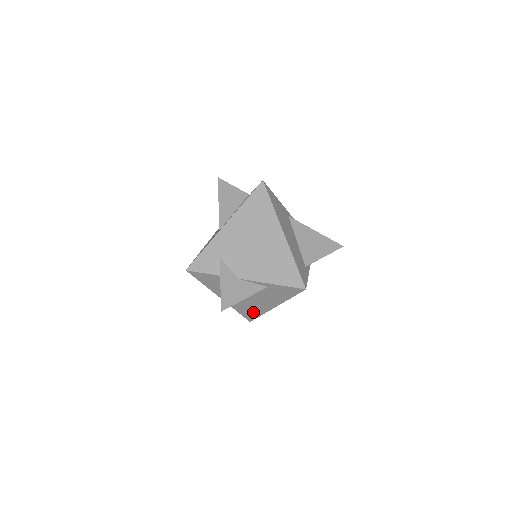
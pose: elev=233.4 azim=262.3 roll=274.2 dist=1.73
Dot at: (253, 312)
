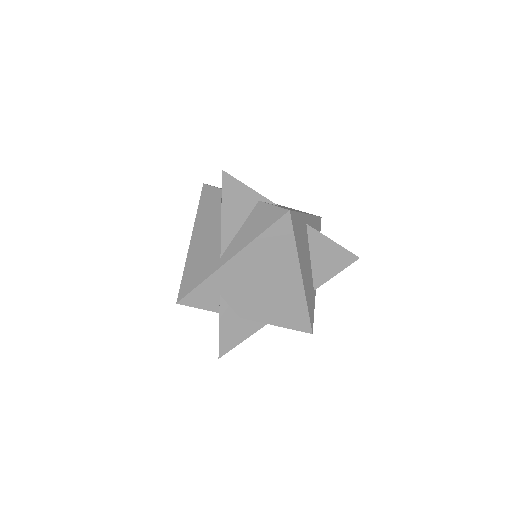
Dot at: occluded
